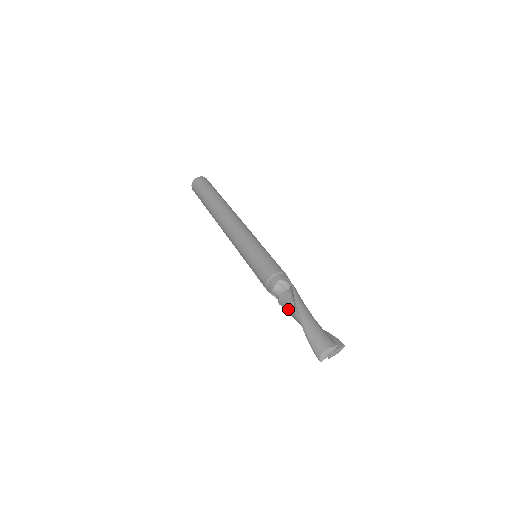
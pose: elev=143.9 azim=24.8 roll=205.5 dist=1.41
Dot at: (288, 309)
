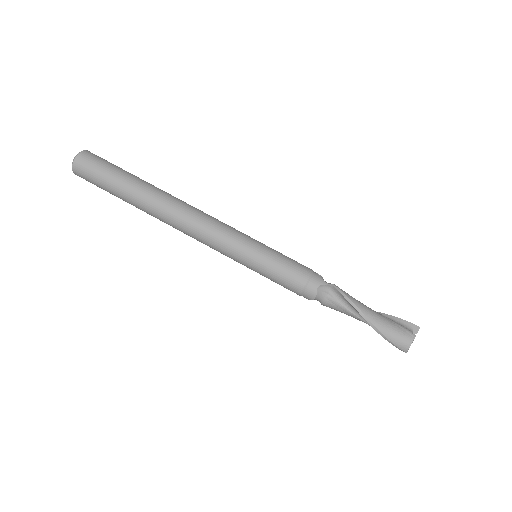
Dot at: (341, 311)
